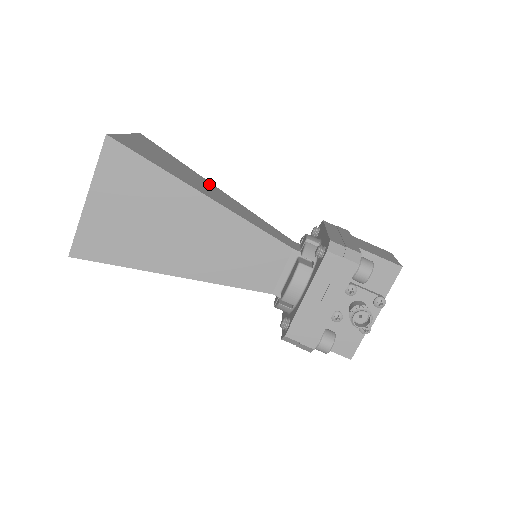
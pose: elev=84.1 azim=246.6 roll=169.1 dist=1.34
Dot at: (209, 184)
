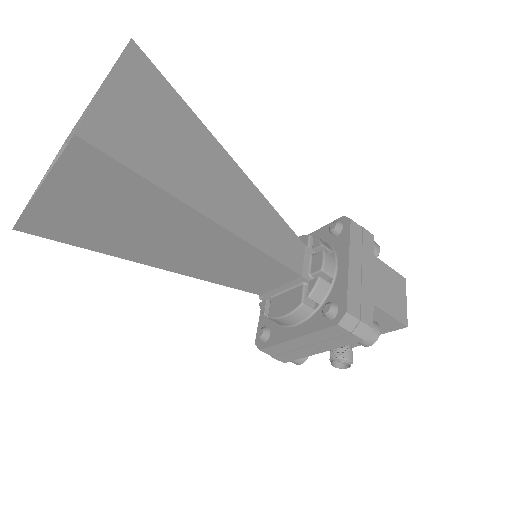
Dot at: (223, 160)
